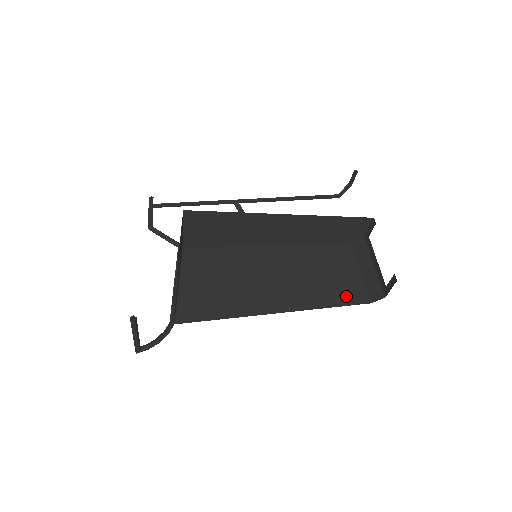
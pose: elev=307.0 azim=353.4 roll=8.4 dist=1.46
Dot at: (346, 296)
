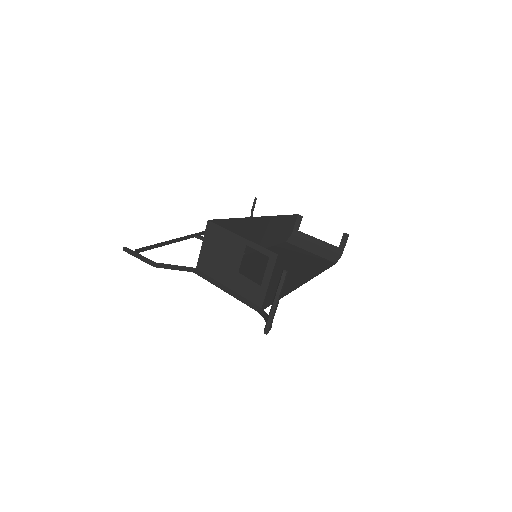
Dot at: (322, 264)
